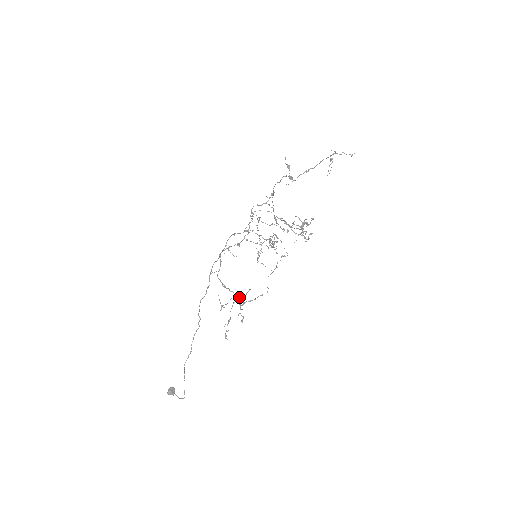
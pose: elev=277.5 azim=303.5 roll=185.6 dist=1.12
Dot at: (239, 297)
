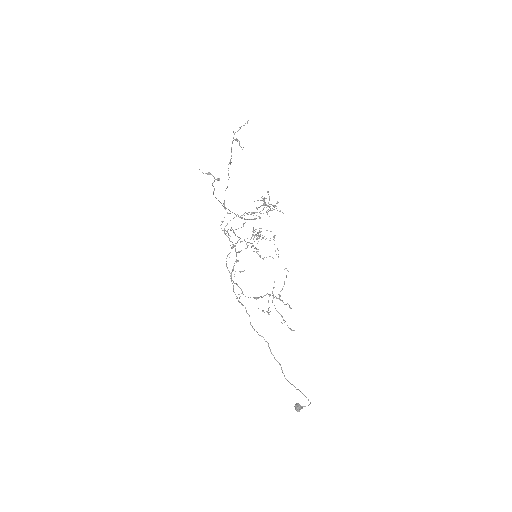
Dot at: occluded
